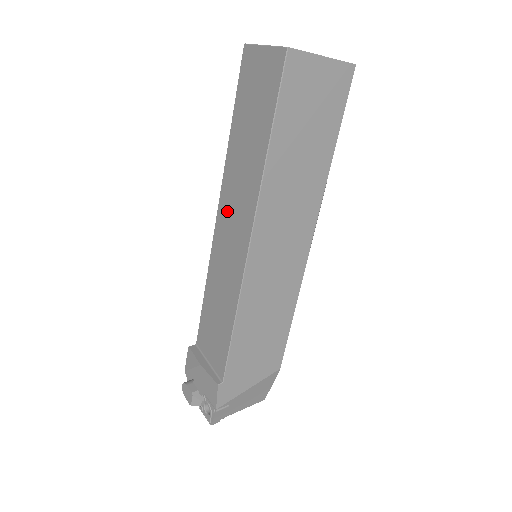
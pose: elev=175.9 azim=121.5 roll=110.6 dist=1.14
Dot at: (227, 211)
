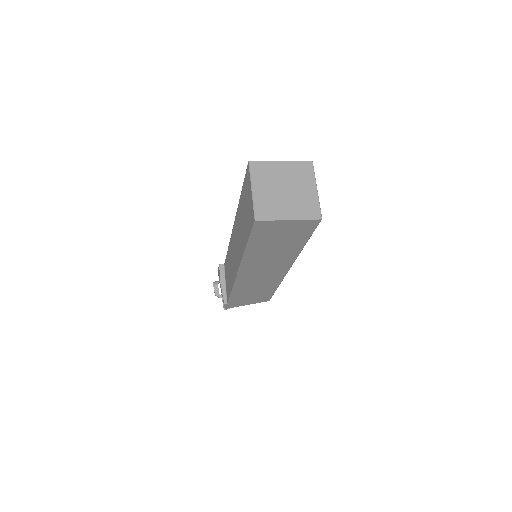
Dot at: (235, 235)
